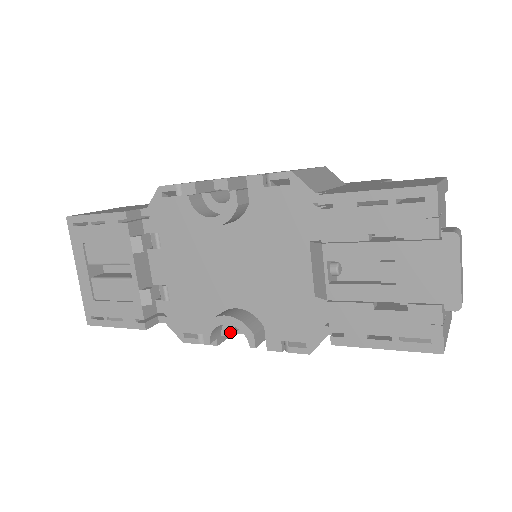
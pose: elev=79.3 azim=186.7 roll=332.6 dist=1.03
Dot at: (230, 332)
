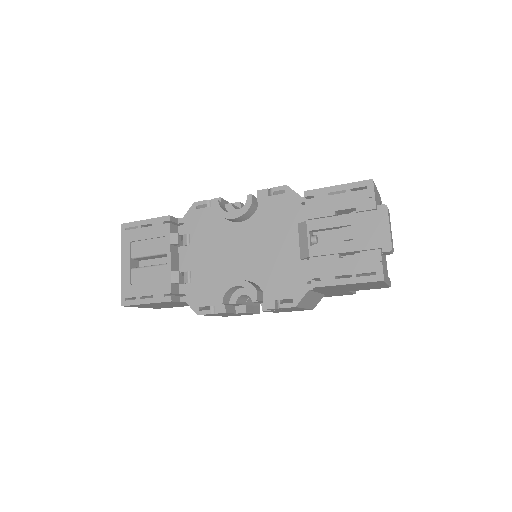
Dot at: (236, 300)
